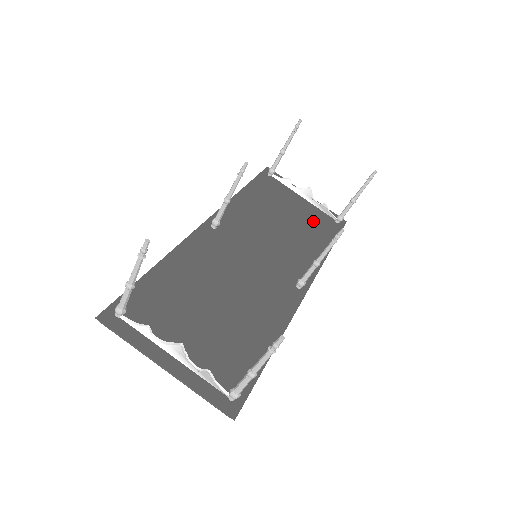
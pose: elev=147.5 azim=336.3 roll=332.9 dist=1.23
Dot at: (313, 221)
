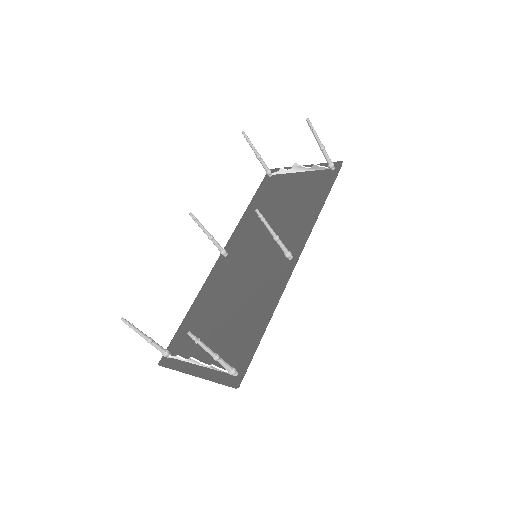
Dot at: (308, 187)
